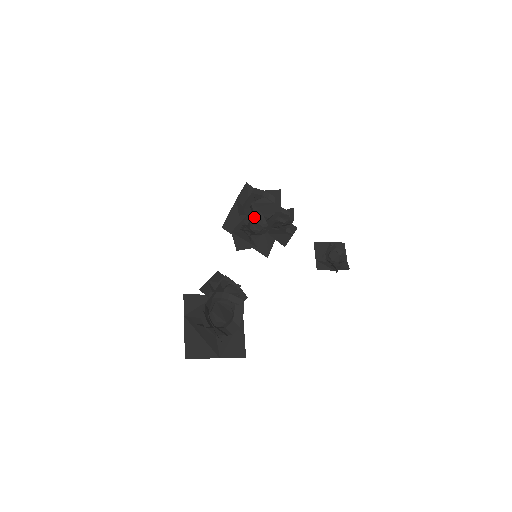
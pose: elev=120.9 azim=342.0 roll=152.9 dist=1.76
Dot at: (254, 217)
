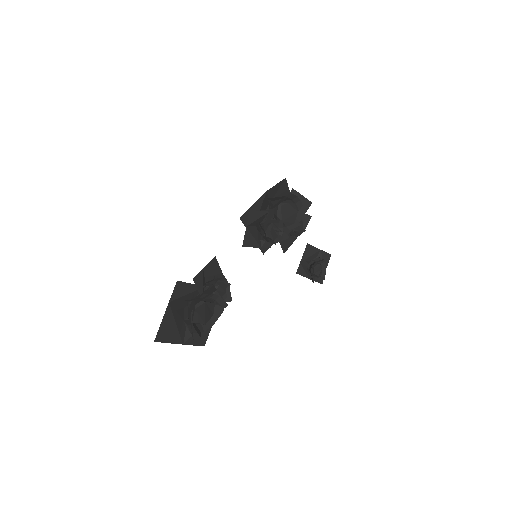
Dot at: (275, 221)
